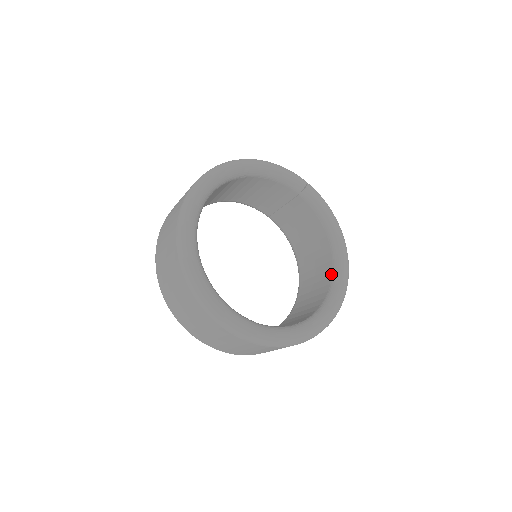
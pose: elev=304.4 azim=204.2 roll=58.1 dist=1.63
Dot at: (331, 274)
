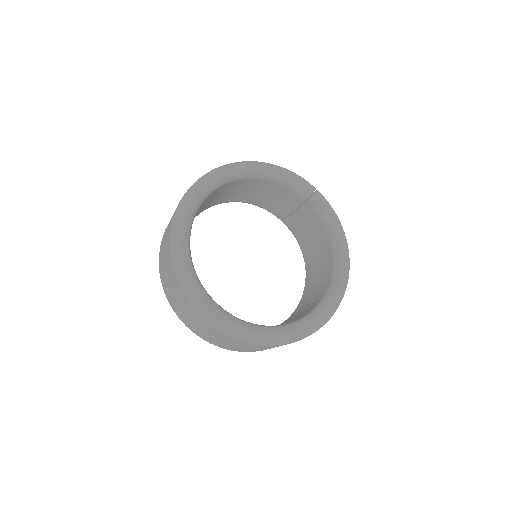
Dot at: (328, 282)
